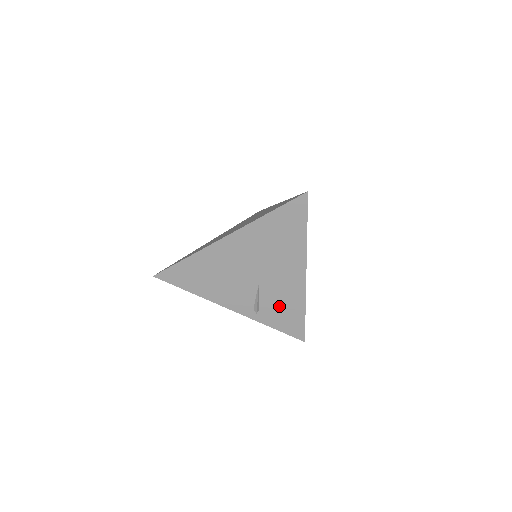
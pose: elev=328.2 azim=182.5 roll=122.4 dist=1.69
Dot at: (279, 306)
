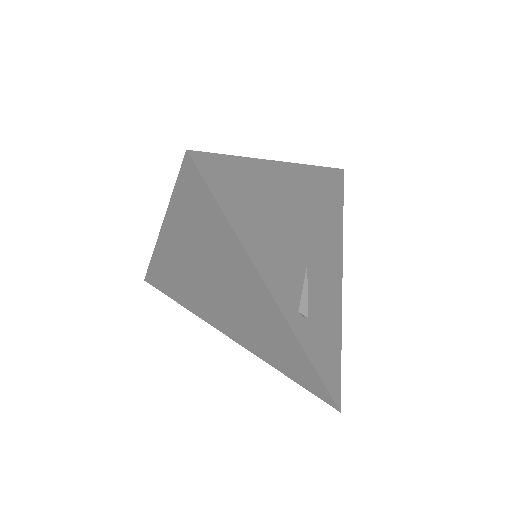
Dot at: (321, 319)
